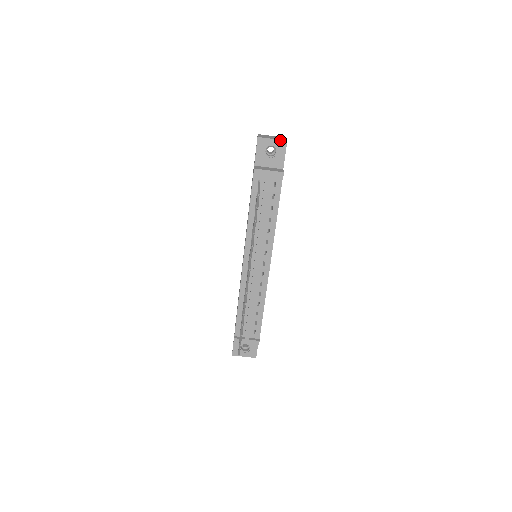
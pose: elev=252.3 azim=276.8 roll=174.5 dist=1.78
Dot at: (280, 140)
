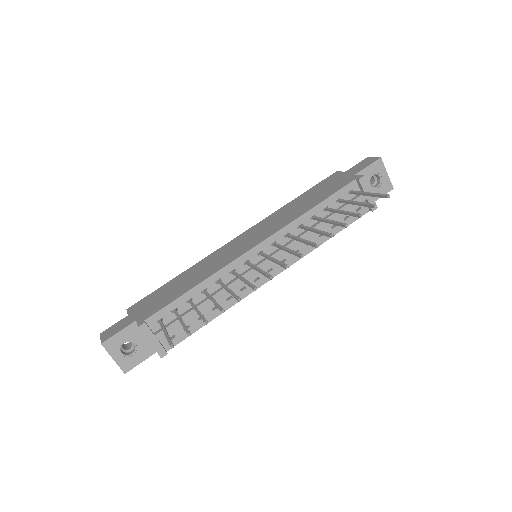
Dot at: (390, 181)
